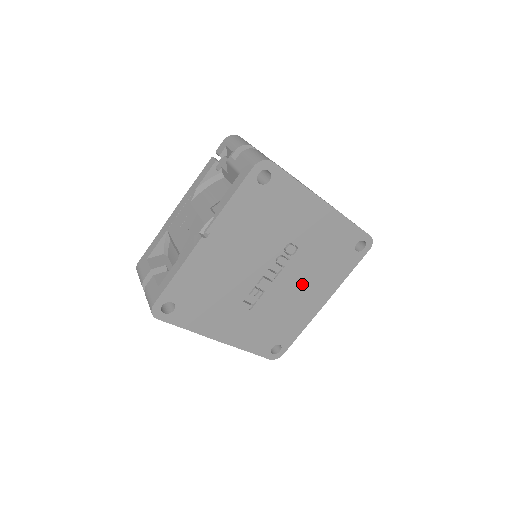
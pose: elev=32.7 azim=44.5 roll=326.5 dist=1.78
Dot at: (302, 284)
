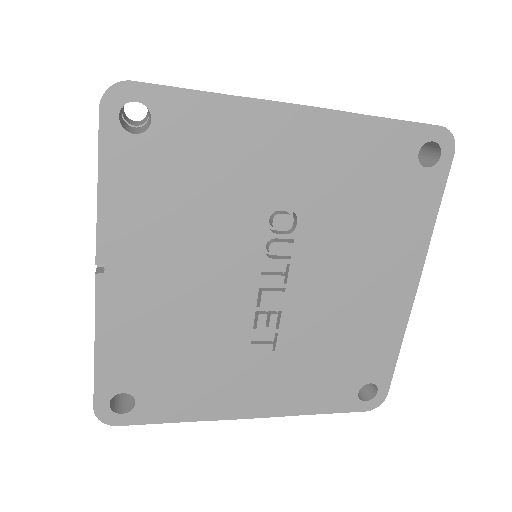
Dot at: (348, 271)
